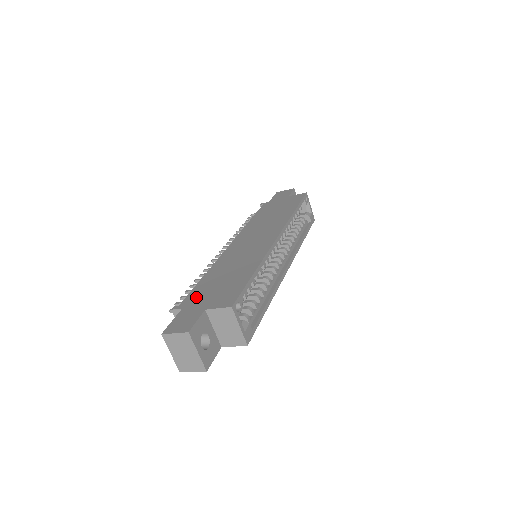
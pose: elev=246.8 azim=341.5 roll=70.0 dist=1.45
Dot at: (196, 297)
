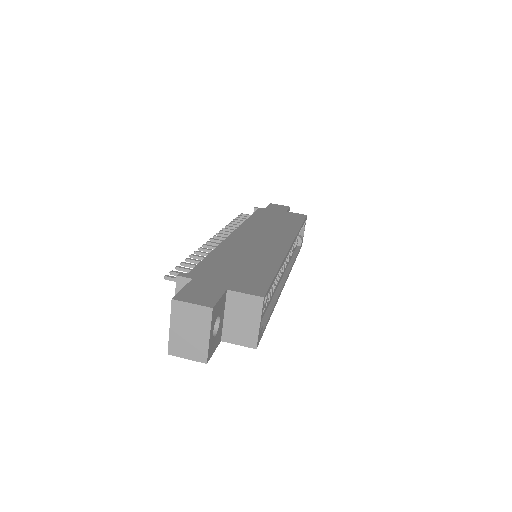
Dot at: (208, 272)
